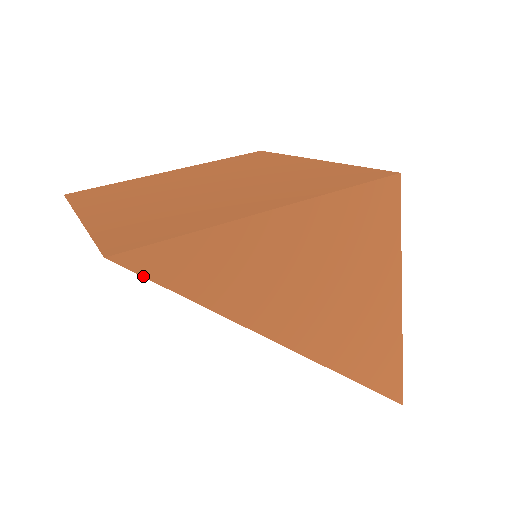
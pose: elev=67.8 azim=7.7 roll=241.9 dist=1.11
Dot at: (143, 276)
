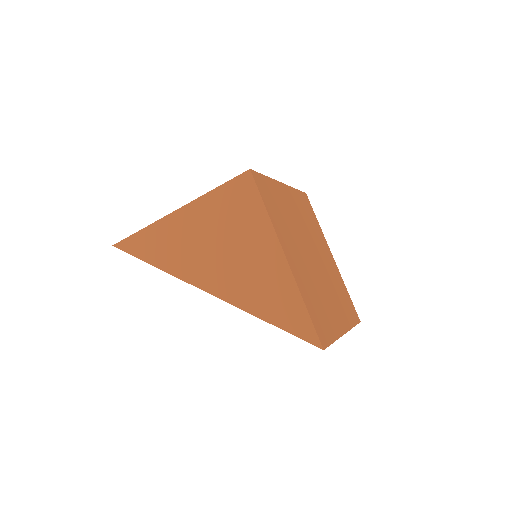
Dot at: (126, 252)
